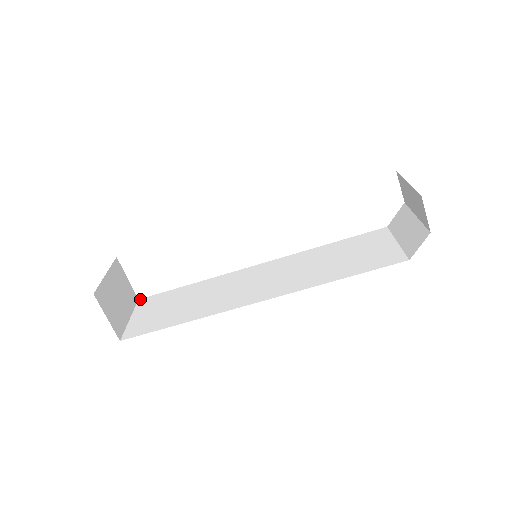
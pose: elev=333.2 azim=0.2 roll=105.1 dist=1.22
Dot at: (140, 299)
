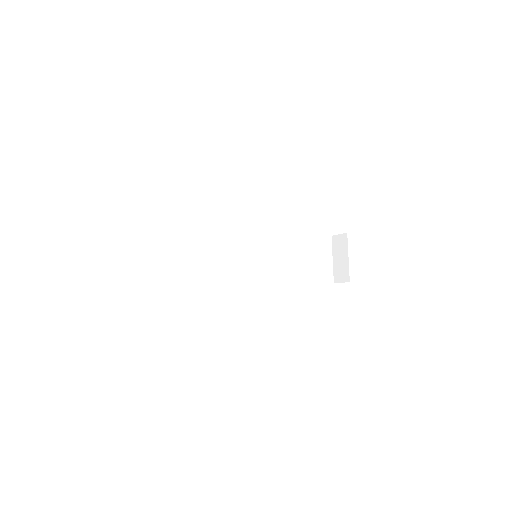
Dot at: (145, 225)
